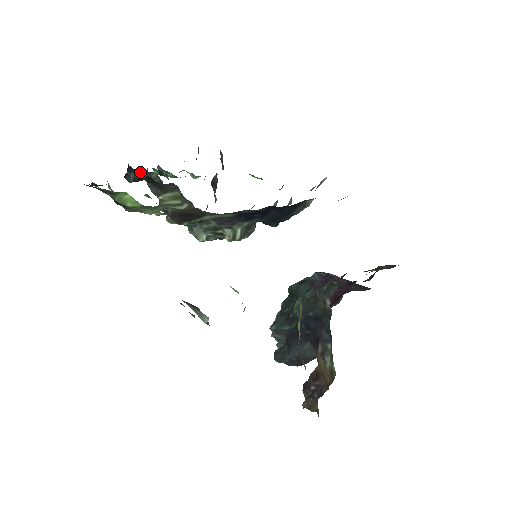
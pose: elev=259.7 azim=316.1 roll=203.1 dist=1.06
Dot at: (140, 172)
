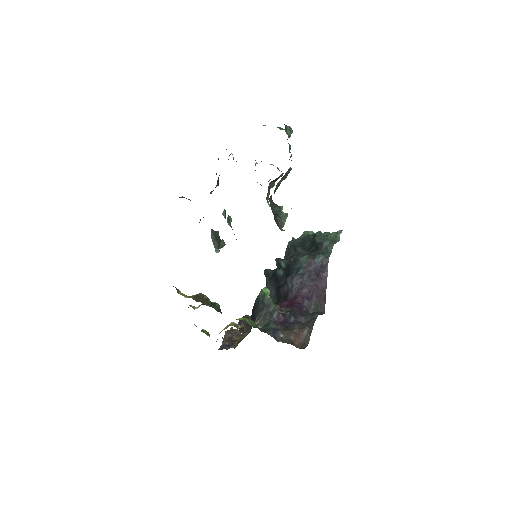
Dot at: occluded
